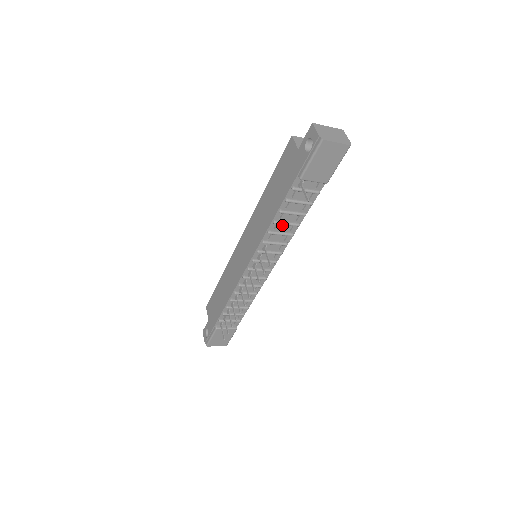
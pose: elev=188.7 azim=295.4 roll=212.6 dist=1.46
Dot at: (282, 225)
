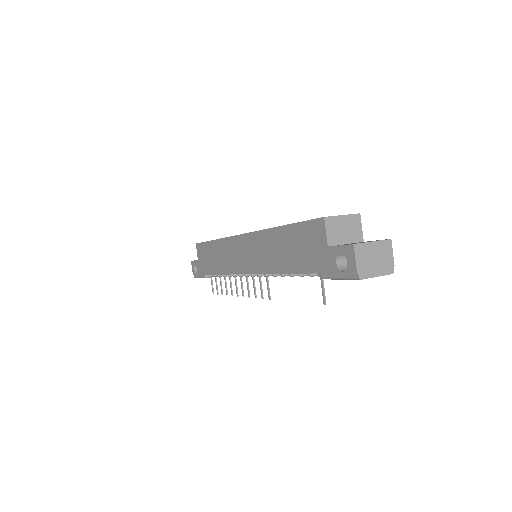
Dot at: occluded
